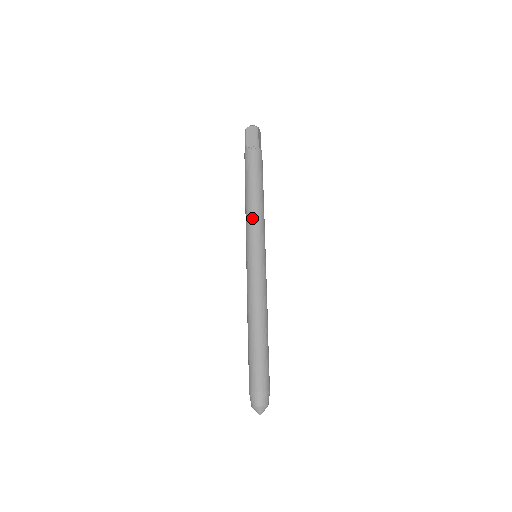
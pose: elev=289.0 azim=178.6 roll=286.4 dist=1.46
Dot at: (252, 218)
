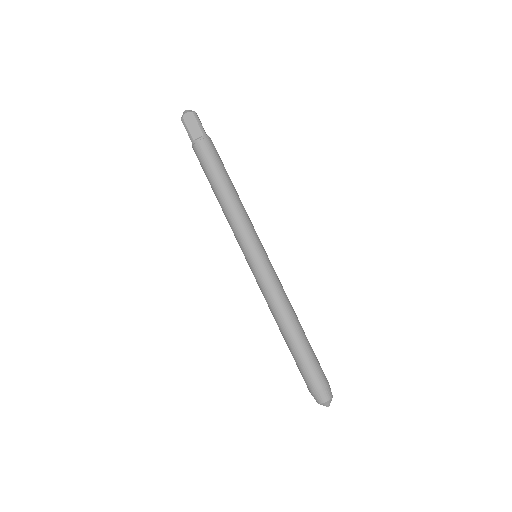
Dot at: (237, 218)
